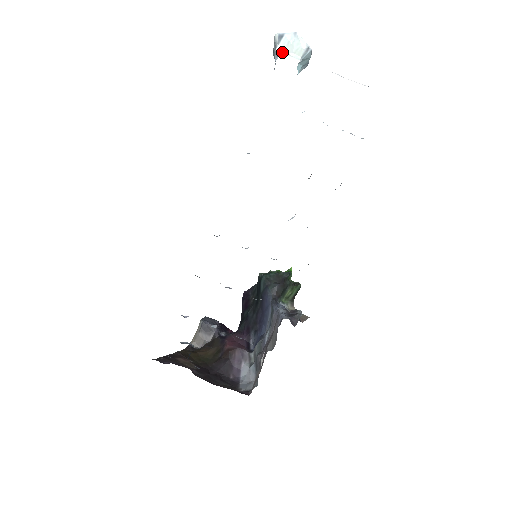
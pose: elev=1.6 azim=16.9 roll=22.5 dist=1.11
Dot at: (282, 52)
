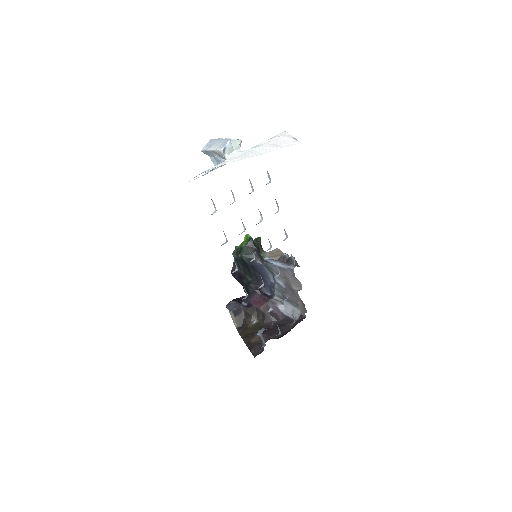
Dot at: (229, 156)
